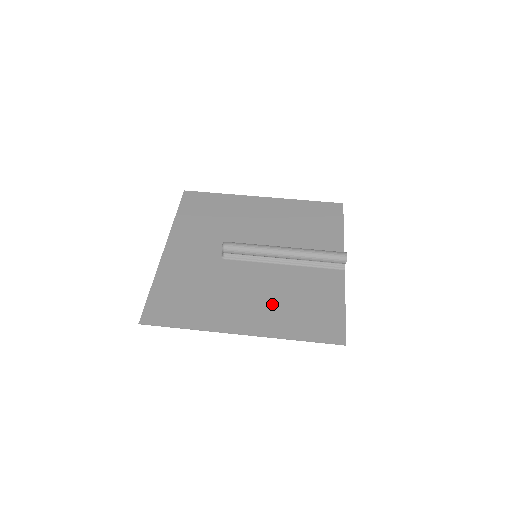
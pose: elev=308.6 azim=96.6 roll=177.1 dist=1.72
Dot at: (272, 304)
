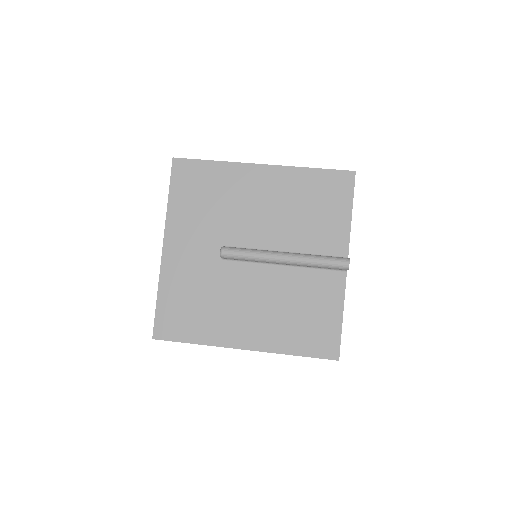
Dot at: (272, 316)
